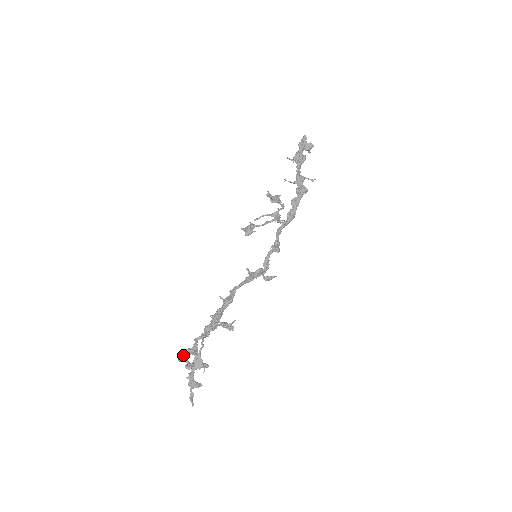
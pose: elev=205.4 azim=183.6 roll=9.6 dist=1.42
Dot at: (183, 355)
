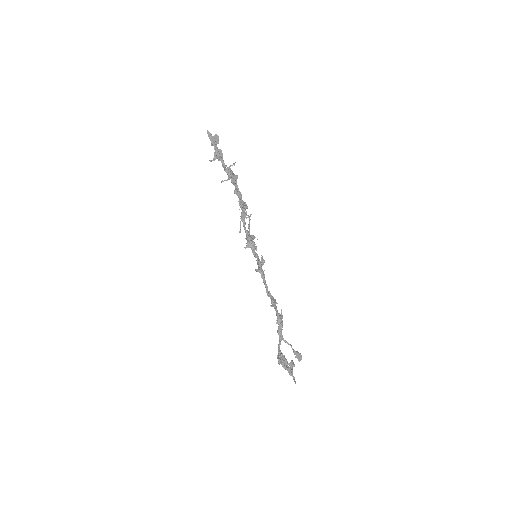
Dot at: (284, 364)
